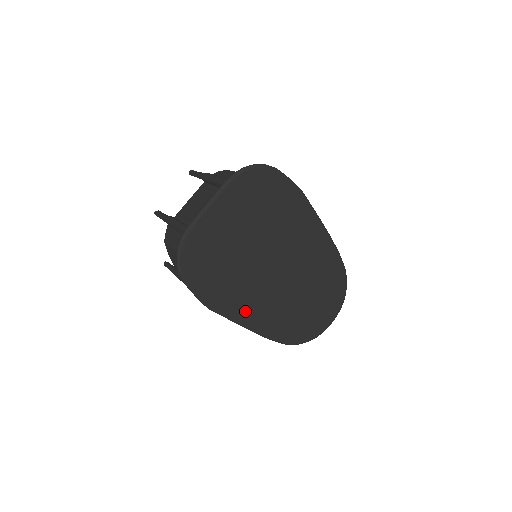
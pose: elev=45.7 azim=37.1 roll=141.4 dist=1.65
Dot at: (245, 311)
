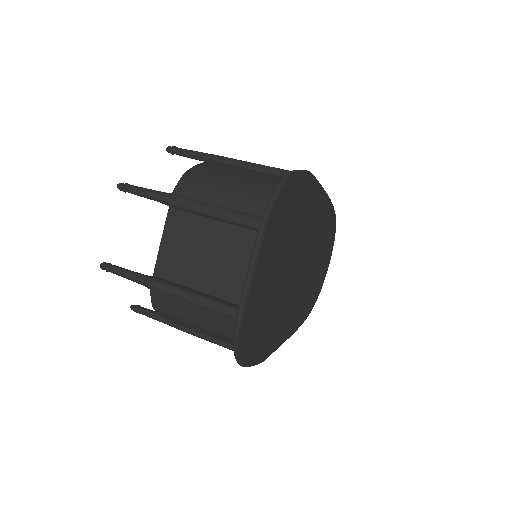
Dot at: (284, 330)
